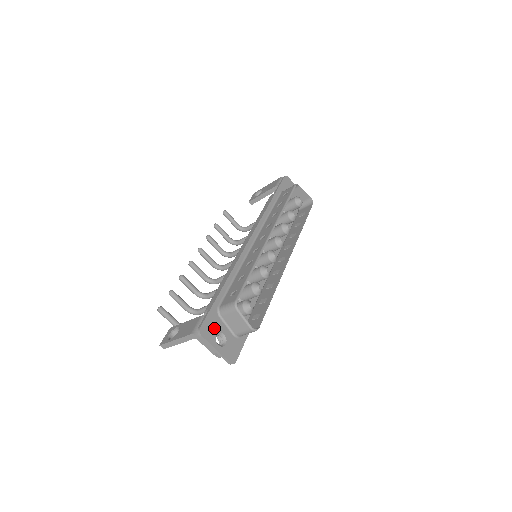
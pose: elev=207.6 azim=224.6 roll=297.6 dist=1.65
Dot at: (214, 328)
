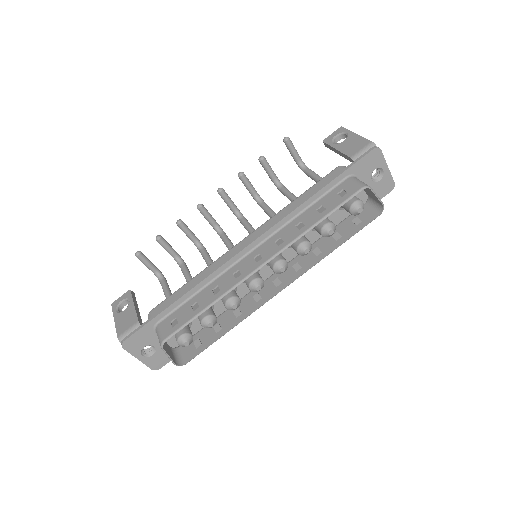
Dot at: (143, 341)
